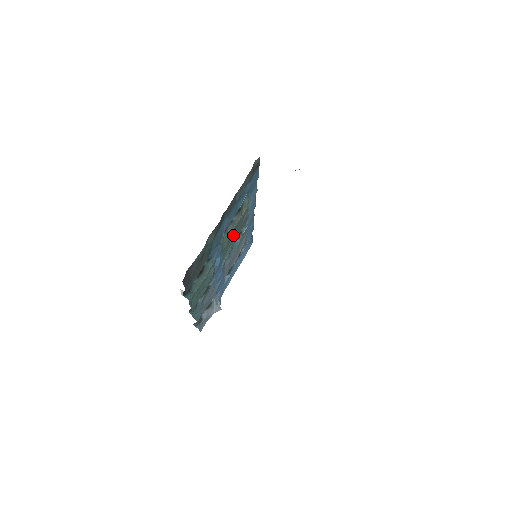
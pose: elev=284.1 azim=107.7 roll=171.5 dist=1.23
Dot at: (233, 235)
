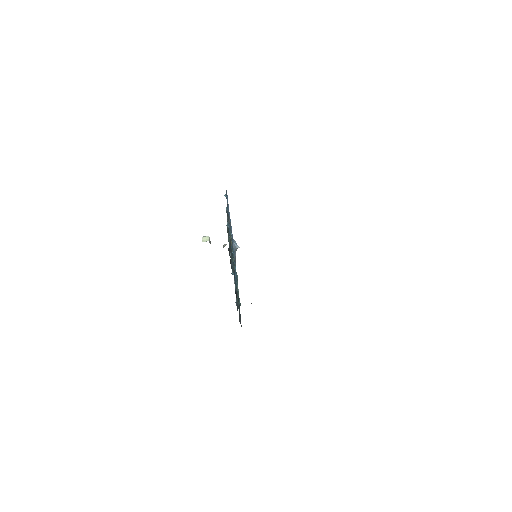
Dot at: (232, 249)
